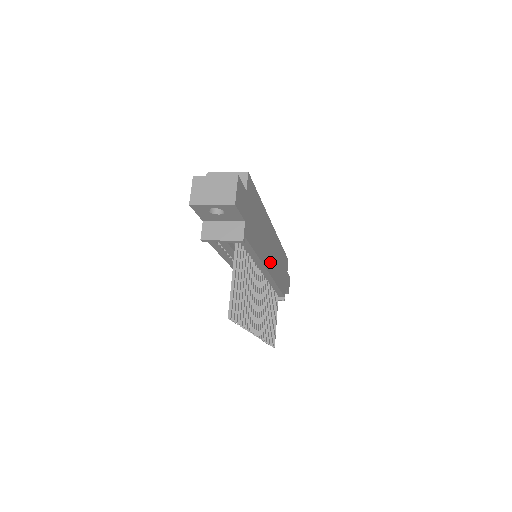
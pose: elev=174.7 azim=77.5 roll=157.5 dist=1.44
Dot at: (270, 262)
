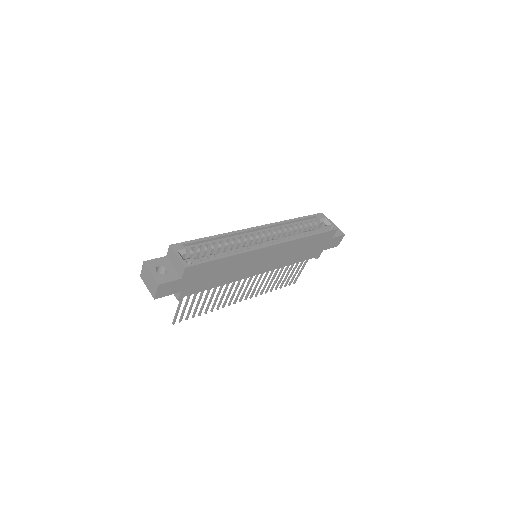
Dot at: (262, 267)
